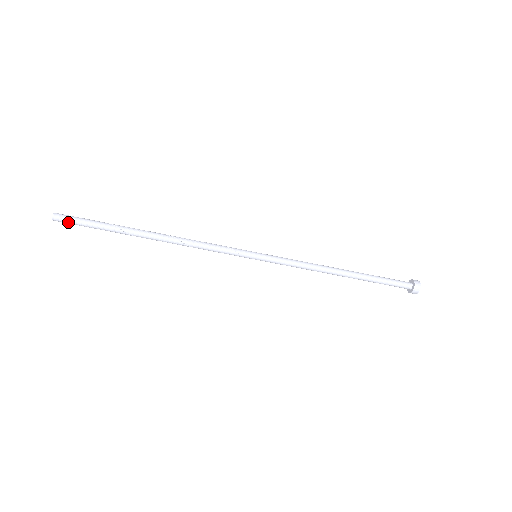
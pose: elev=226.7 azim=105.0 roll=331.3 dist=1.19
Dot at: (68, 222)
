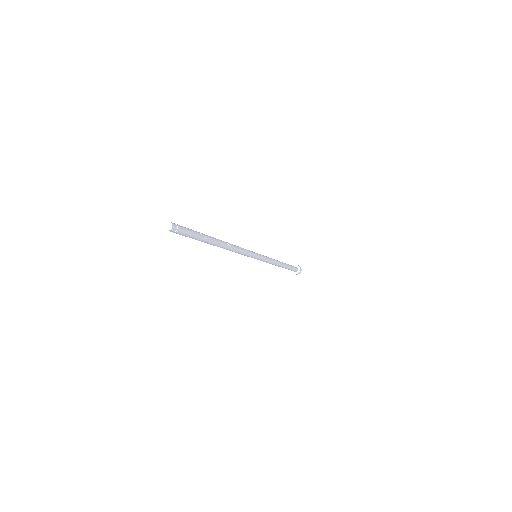
Dot at: (177, 233)
